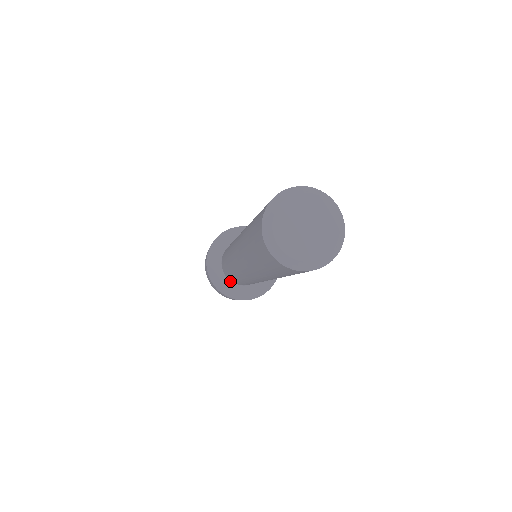
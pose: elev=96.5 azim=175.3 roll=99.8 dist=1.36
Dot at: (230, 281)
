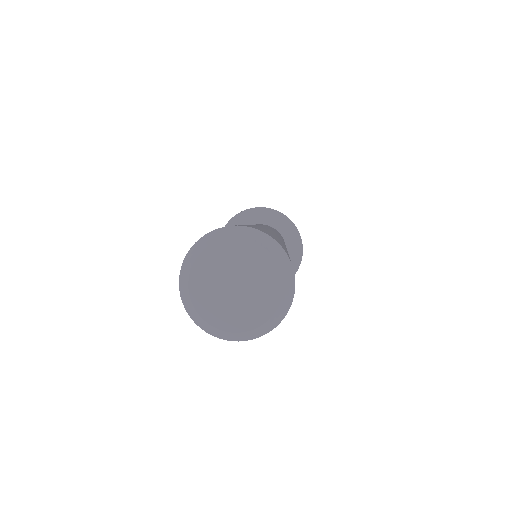
Dot at: occluded
